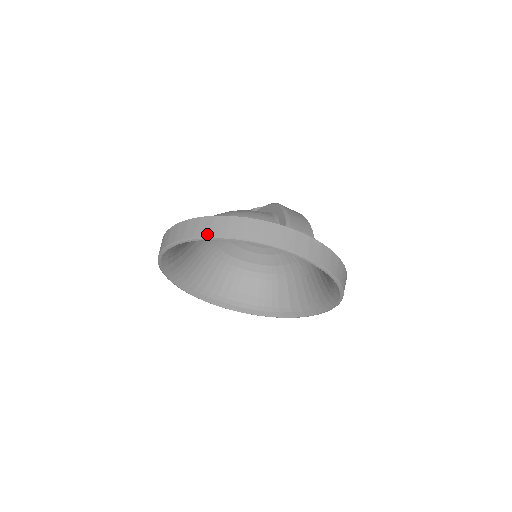
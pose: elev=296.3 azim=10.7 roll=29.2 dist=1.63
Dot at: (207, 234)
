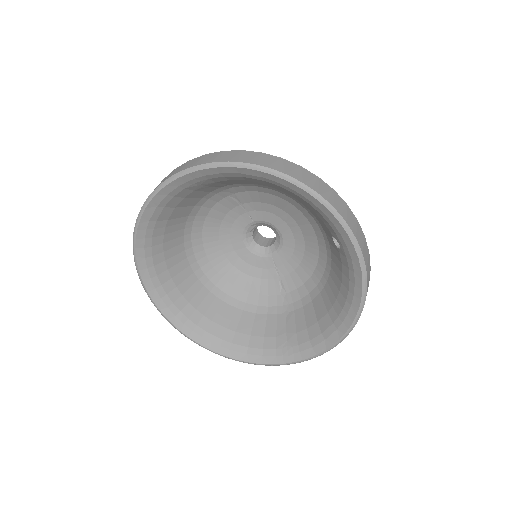
Dot at: (270, 166)
